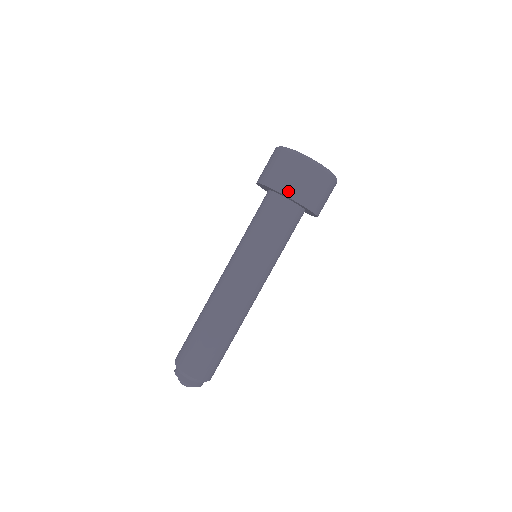
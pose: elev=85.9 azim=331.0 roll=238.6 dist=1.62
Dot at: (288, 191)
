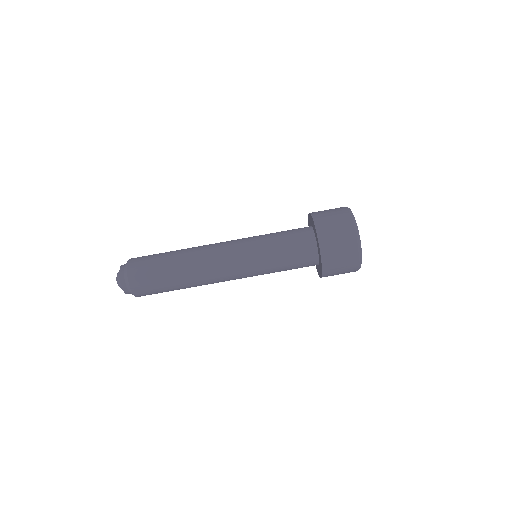
Dot at: (318, 218)
